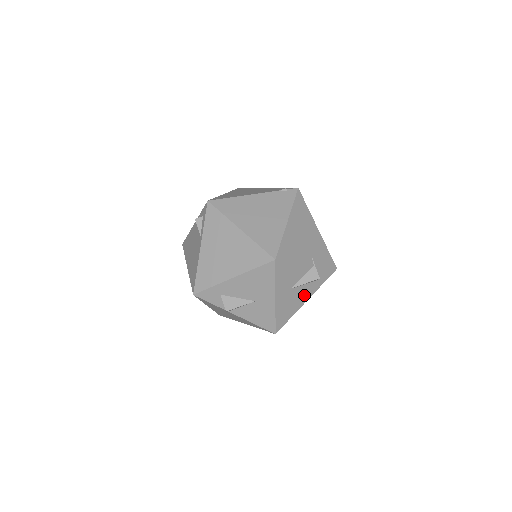
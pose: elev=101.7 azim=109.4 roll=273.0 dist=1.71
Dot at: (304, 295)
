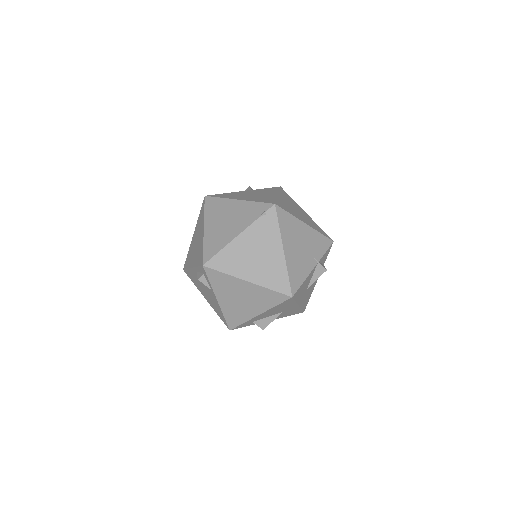
Dot at: occluded
